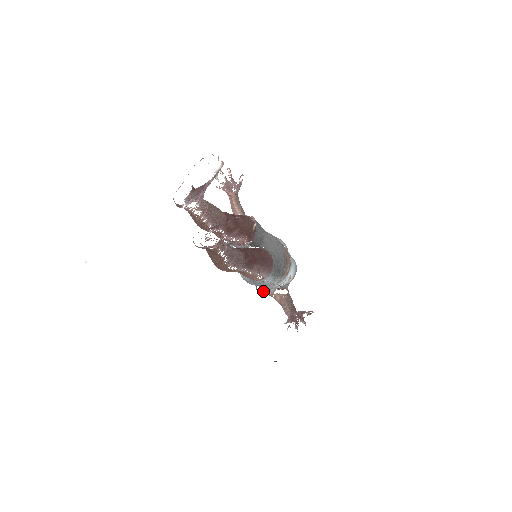
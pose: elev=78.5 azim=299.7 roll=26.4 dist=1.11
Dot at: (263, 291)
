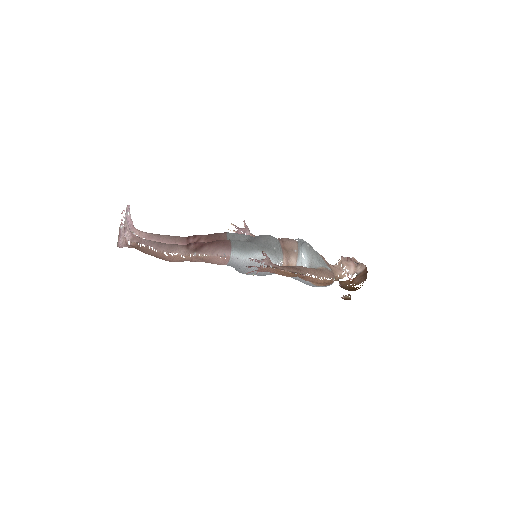
Dot at: occluded
